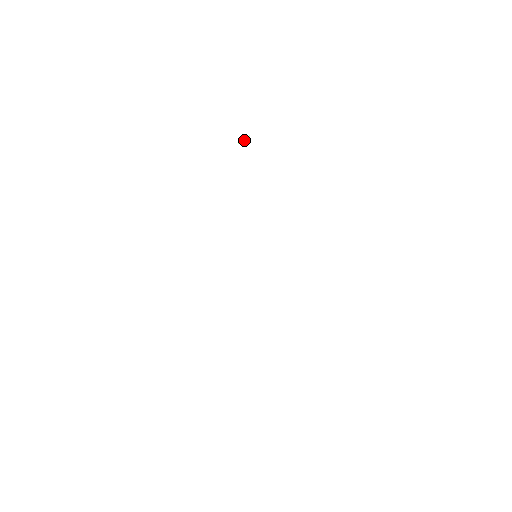
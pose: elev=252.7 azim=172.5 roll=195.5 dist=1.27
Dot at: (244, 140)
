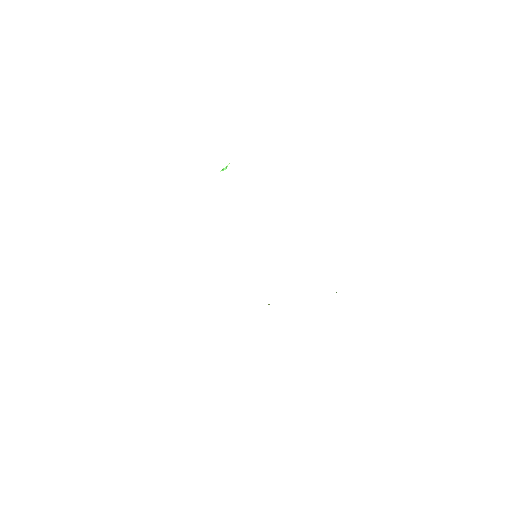
Dot at: (224, 169)
